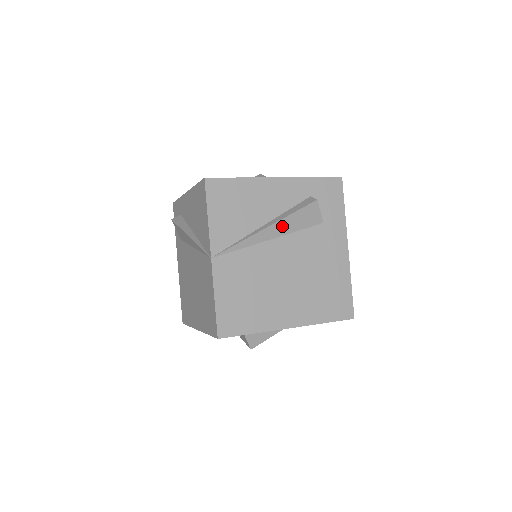
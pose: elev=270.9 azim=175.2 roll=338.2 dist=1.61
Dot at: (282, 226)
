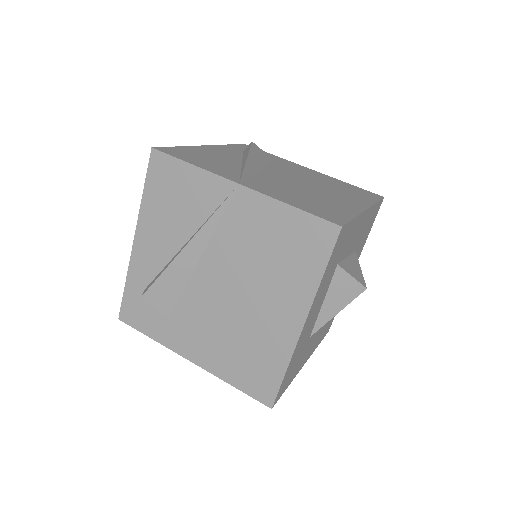
Dot at: (255, 160)
